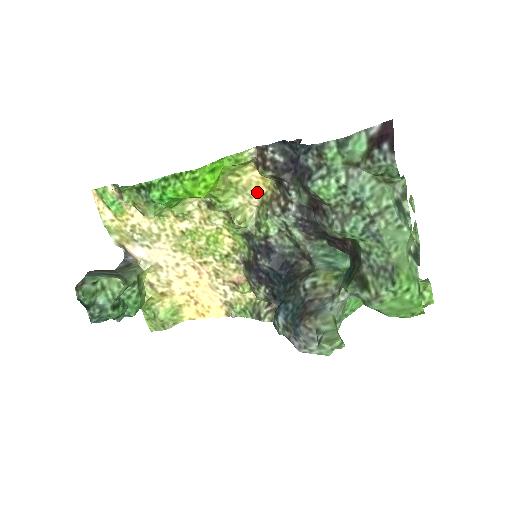
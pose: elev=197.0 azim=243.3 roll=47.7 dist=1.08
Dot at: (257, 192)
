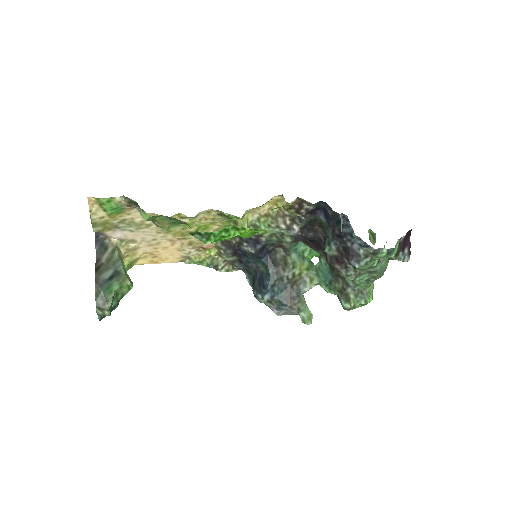
Dot at: (266, 207)
